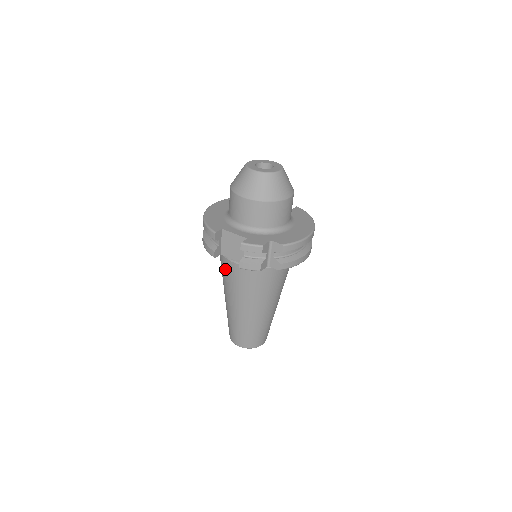
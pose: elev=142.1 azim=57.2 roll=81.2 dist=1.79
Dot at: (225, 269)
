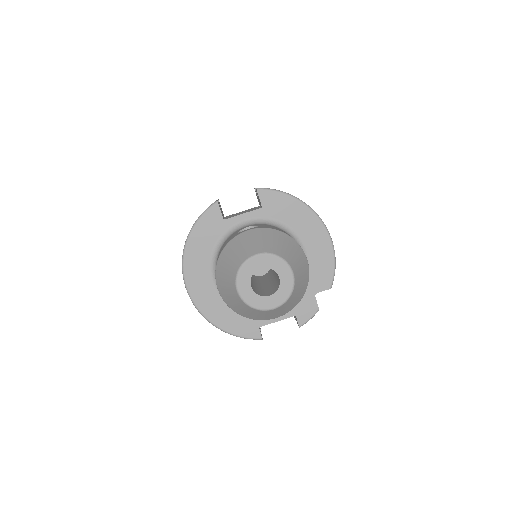
Dot at: occluded
